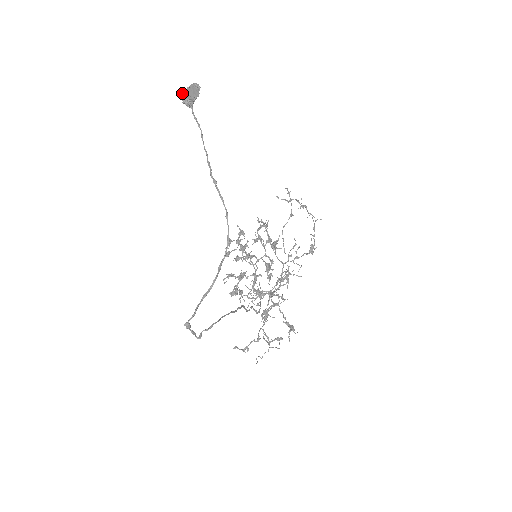
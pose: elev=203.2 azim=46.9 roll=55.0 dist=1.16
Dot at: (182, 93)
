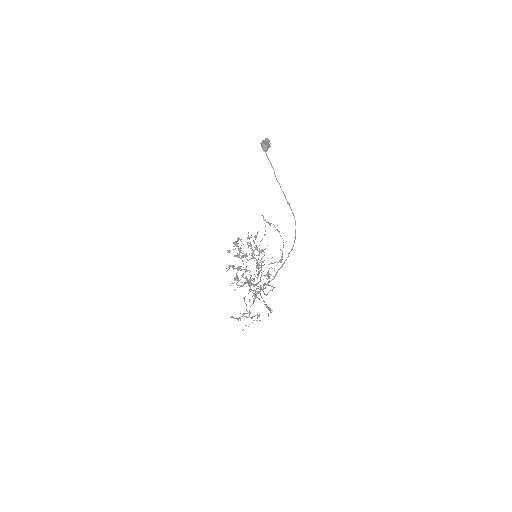
Dot at: (263, 142)
